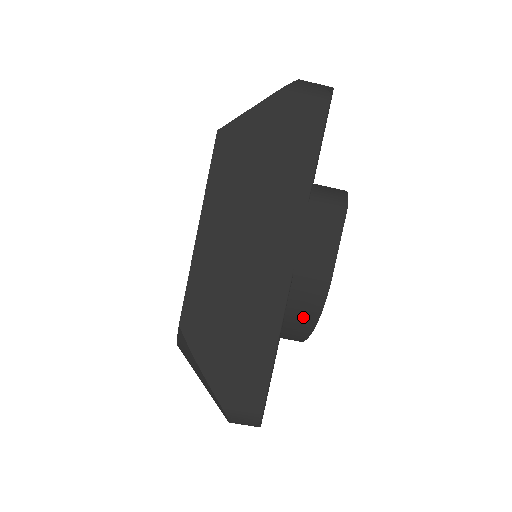
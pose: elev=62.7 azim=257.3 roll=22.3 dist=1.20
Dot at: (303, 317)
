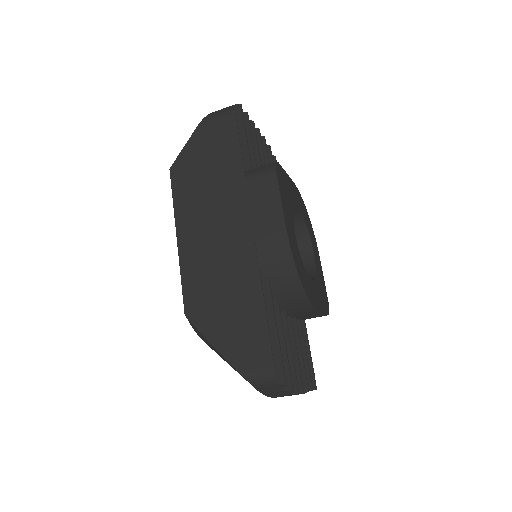
Dot at: (282, 271)
